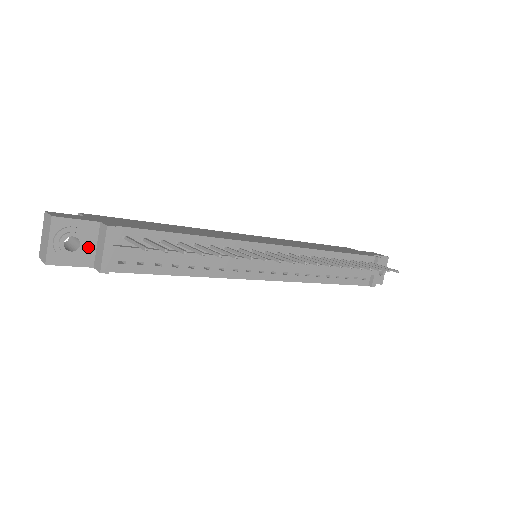
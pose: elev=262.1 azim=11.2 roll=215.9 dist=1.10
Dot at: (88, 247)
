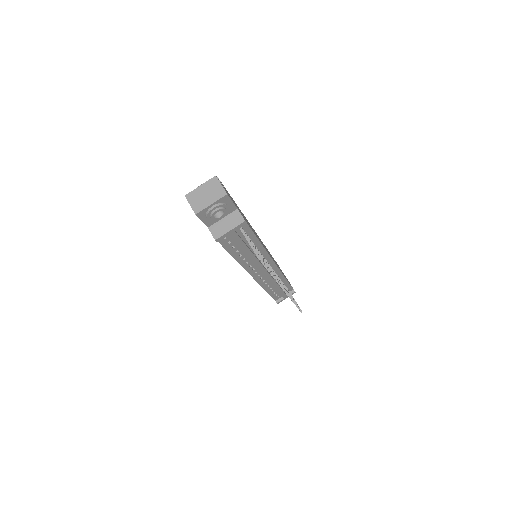
Dot at: occluded
